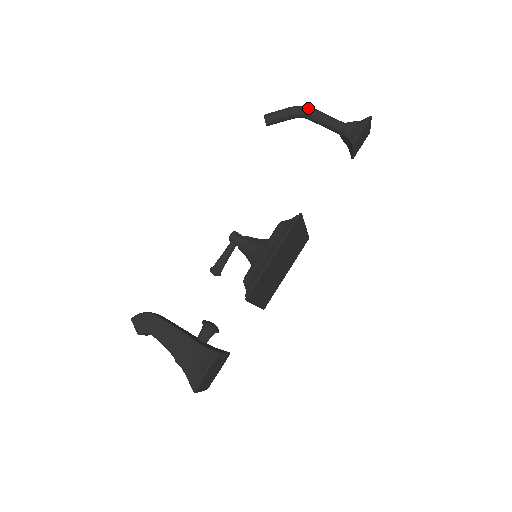
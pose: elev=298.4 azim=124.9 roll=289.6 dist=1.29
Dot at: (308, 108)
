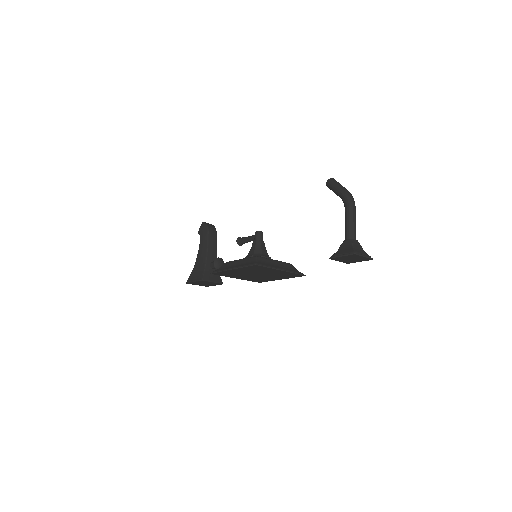
Dot at: (348, 203)
